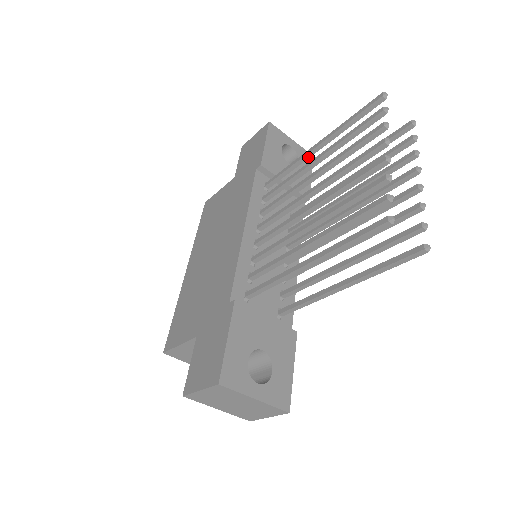
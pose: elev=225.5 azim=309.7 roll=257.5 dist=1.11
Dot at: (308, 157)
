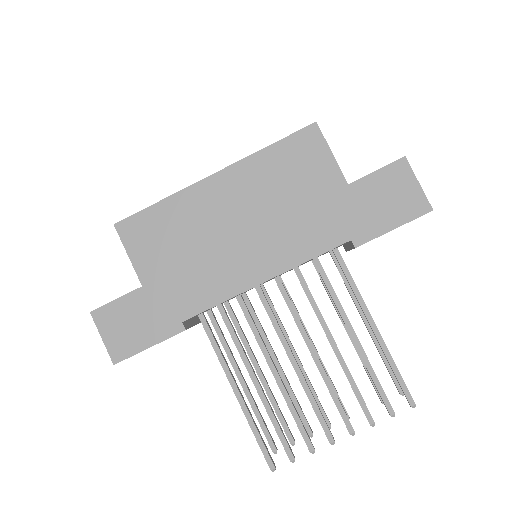
Dot at: (363, 312)
